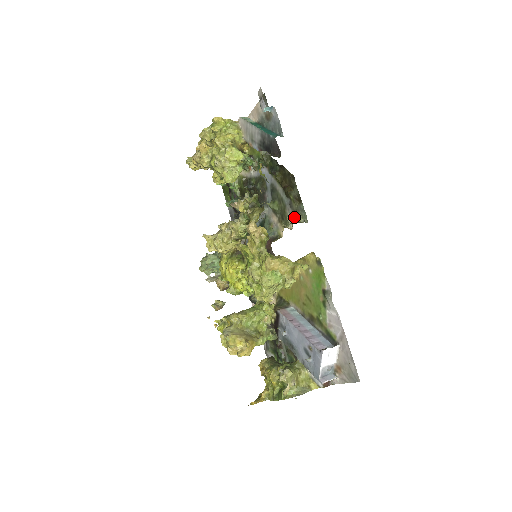
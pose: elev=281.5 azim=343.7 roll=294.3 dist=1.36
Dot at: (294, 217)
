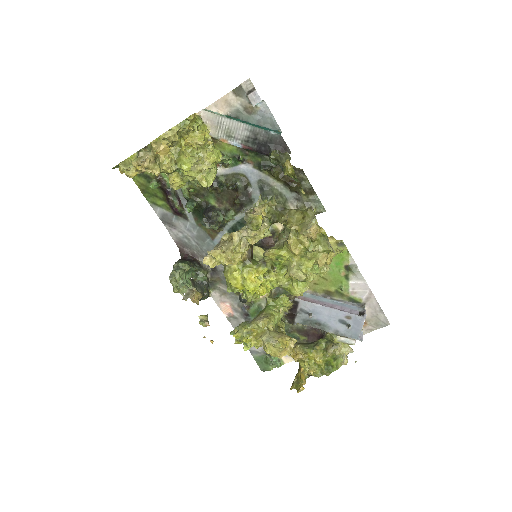
Dot at: occluded
